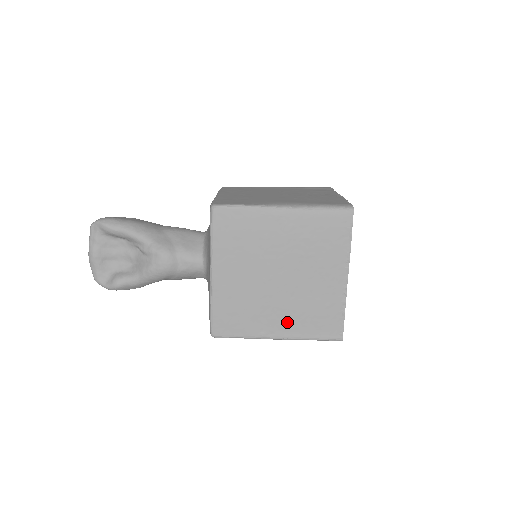
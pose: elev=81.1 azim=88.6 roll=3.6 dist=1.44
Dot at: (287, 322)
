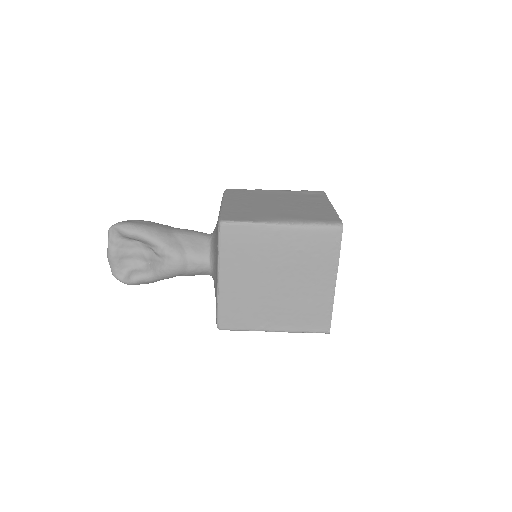
Dot at: (283, 318)
